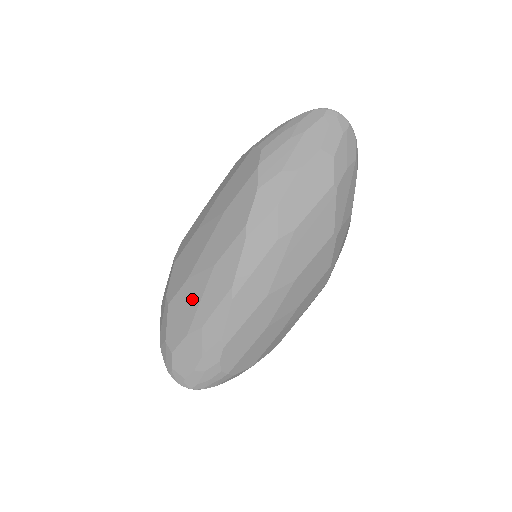
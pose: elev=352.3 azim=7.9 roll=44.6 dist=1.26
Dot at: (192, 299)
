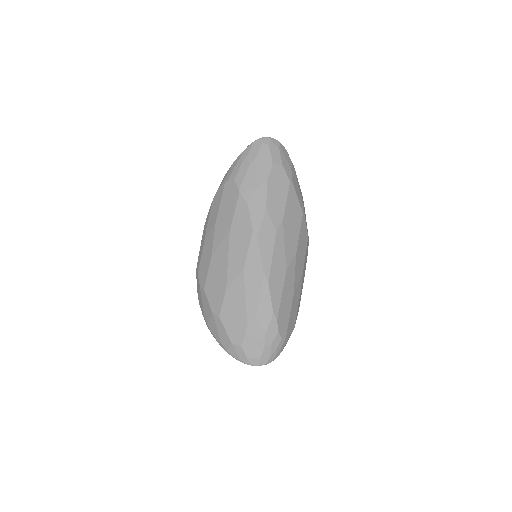
Dot at: (238, 301)
